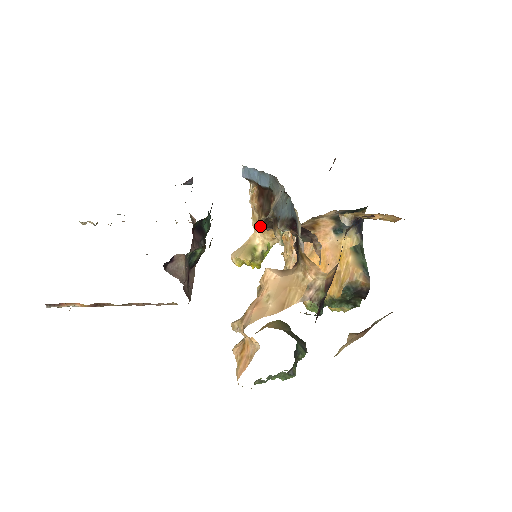
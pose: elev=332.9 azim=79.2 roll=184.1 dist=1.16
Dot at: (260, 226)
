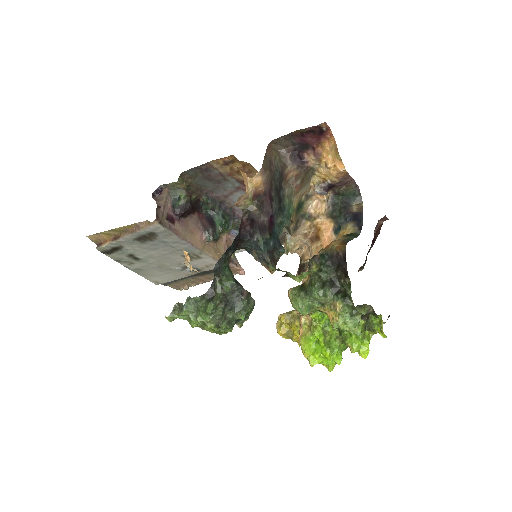
Dot at: occluded
